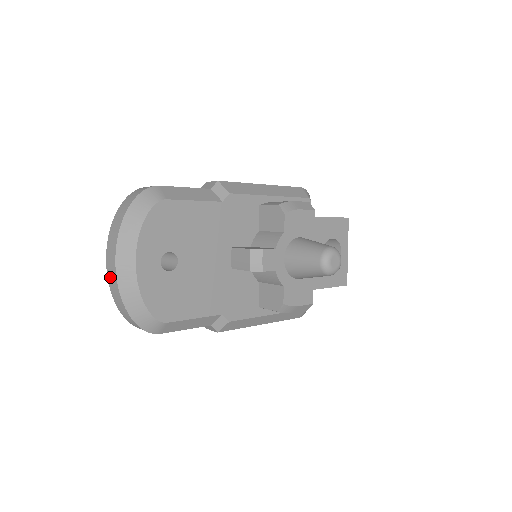
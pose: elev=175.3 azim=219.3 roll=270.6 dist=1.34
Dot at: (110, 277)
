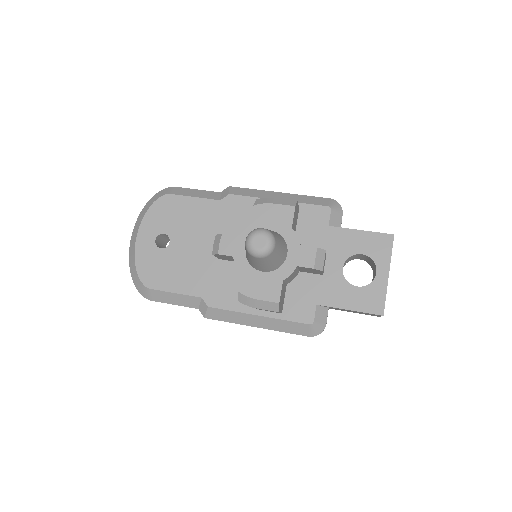
Dot at: occluded
